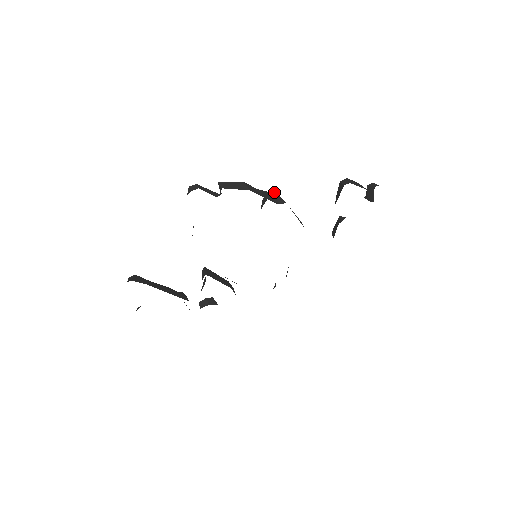
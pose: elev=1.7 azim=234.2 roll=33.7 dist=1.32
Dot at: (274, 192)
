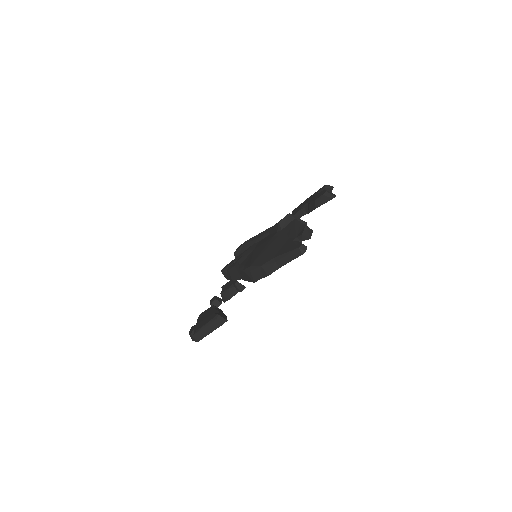
Dot at: (295, 217)
